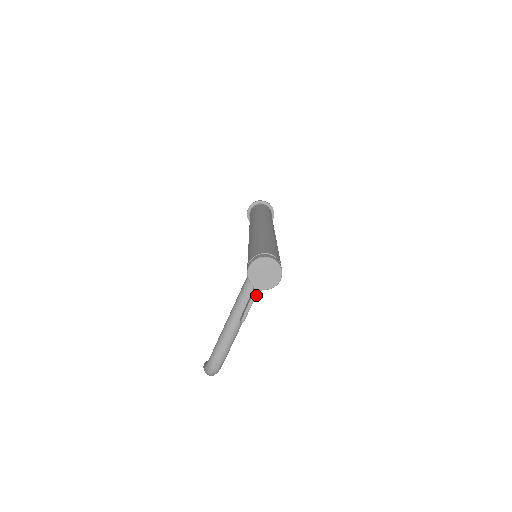
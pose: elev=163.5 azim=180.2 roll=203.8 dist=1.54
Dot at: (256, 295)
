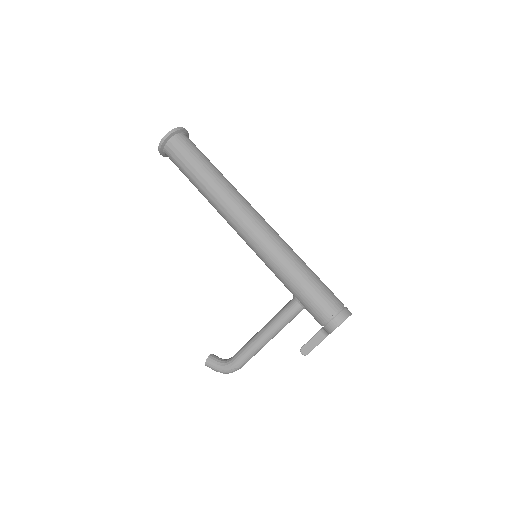
Dot at: occluded
